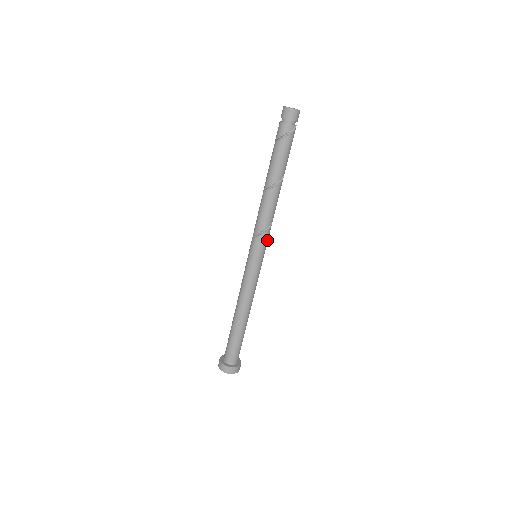
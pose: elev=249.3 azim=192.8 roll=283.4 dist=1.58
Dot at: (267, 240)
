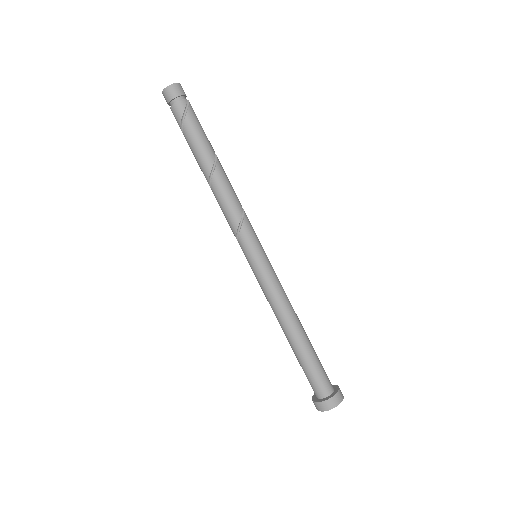
Dot at: (252, 230)
